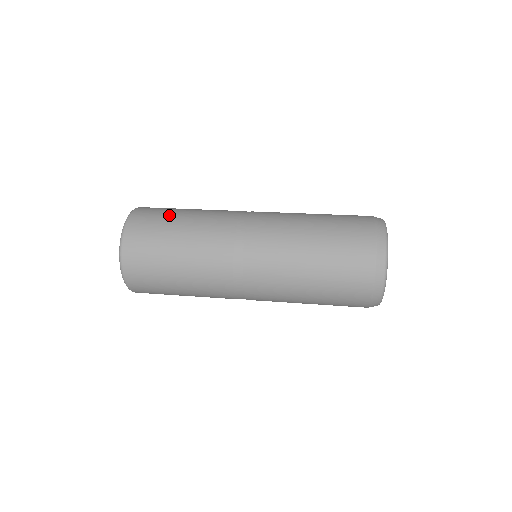
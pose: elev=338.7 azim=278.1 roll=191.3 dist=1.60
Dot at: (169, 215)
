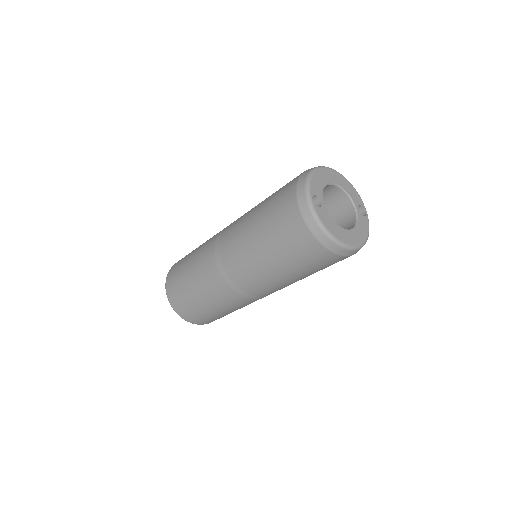
Dot at: occluded
